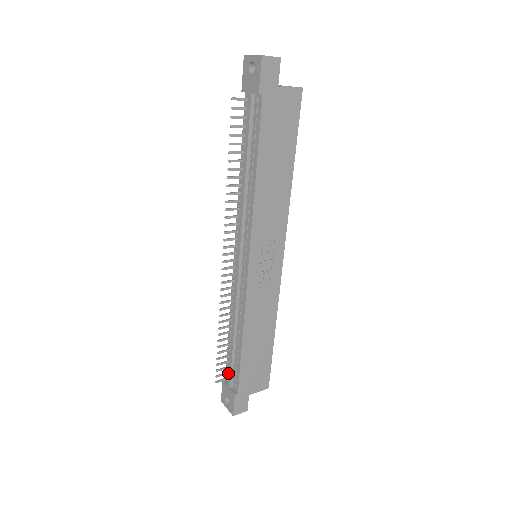
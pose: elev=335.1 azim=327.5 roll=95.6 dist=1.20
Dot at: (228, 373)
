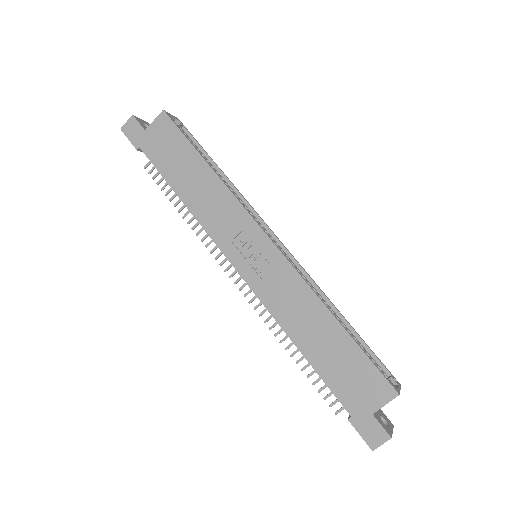
Dot at: occluded
